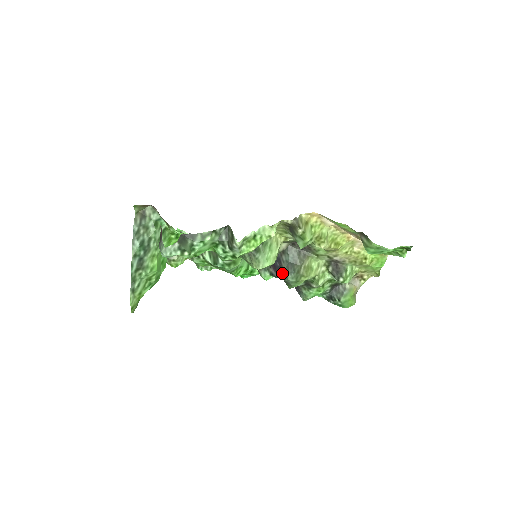
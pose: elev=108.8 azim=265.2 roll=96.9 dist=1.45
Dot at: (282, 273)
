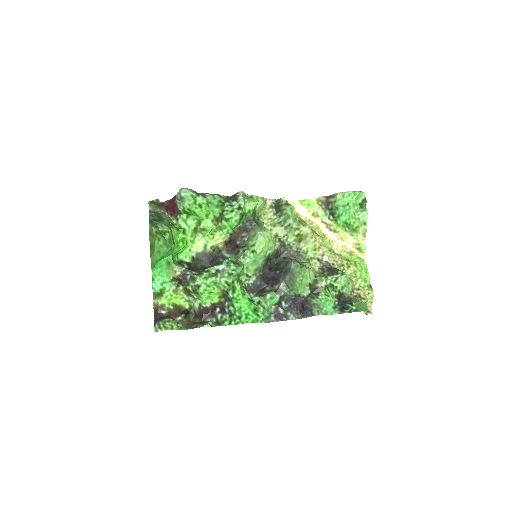
Dot at: (285, 272)
